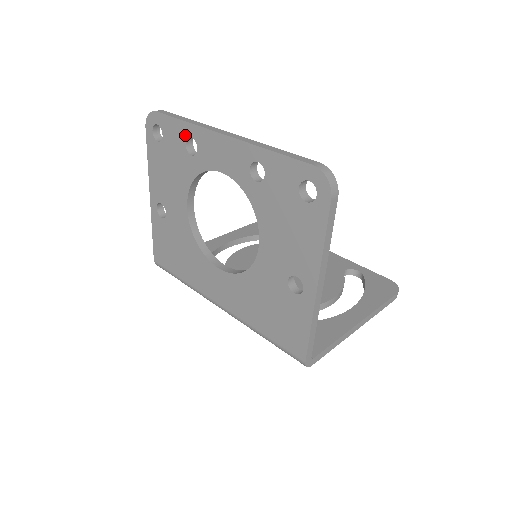
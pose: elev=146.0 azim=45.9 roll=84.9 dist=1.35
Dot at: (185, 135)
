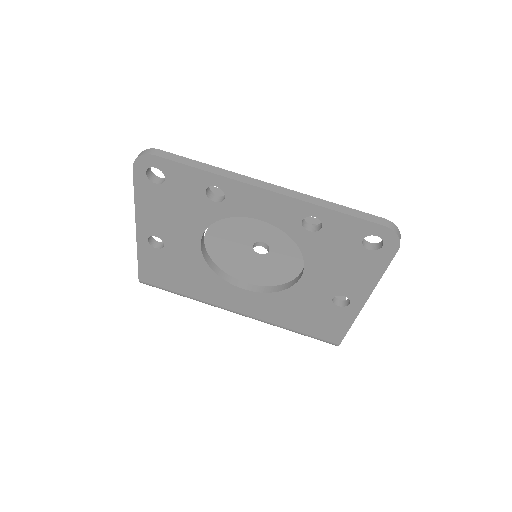
Dot at: (206, 184)
